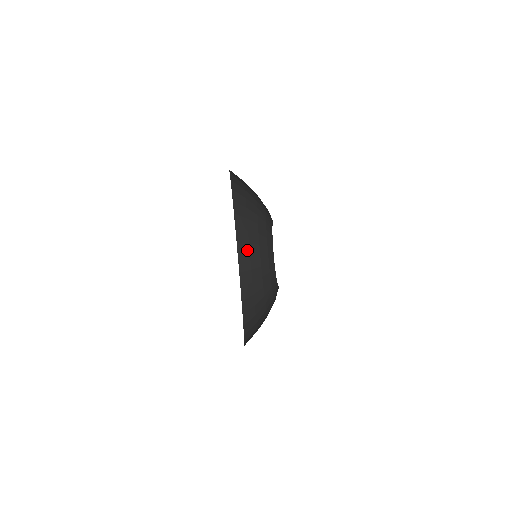
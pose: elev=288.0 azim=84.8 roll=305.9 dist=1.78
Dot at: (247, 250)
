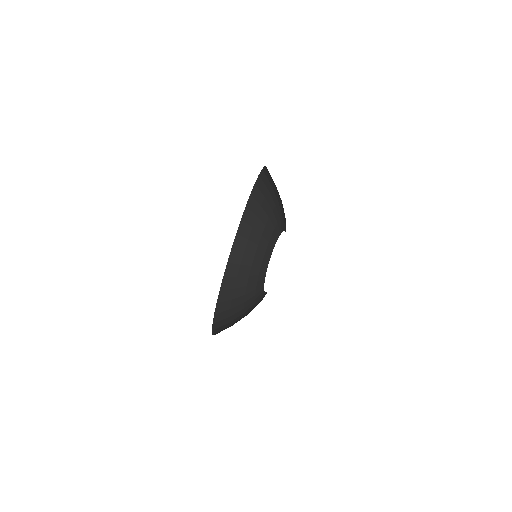
Dot at: (273, 181)
